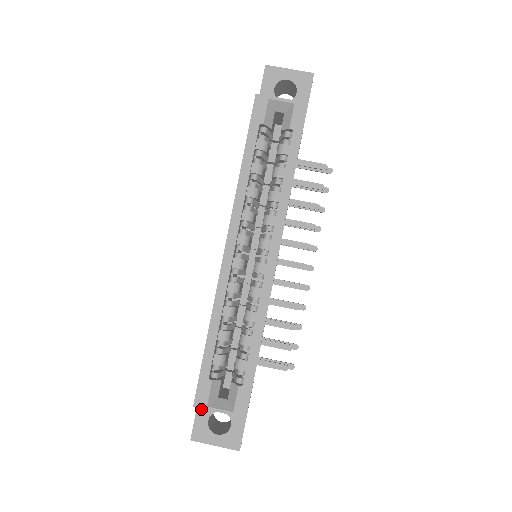
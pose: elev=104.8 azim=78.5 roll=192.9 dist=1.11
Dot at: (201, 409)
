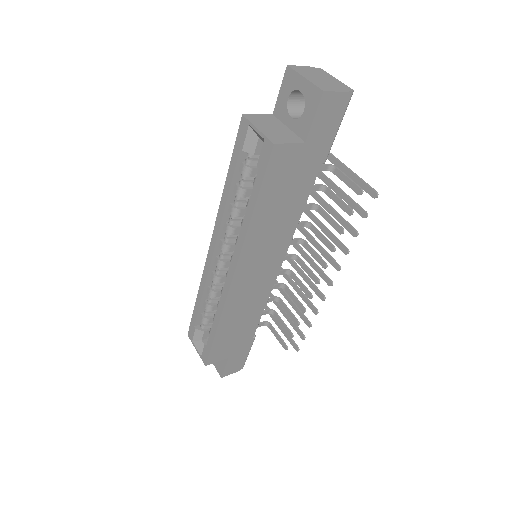
Dot at: occluded
